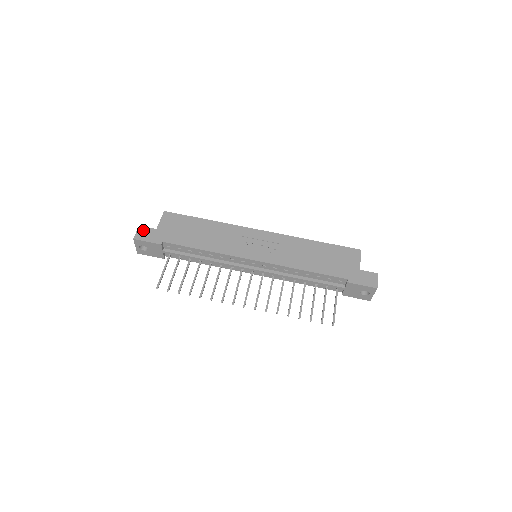
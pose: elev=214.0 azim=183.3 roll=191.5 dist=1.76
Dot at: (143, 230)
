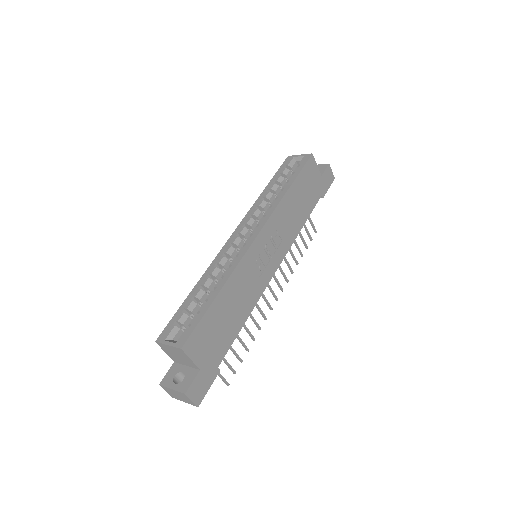
Dot at: (194, 390)
